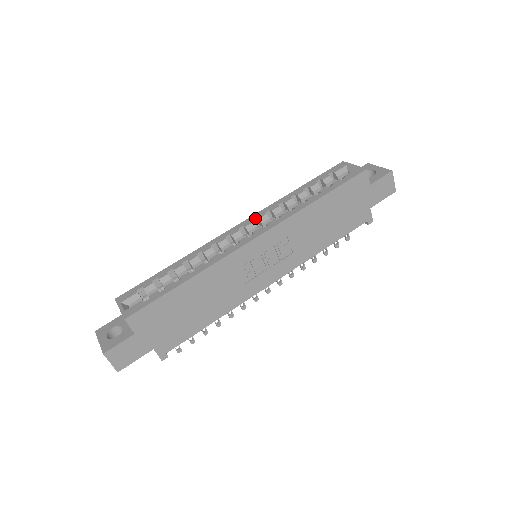
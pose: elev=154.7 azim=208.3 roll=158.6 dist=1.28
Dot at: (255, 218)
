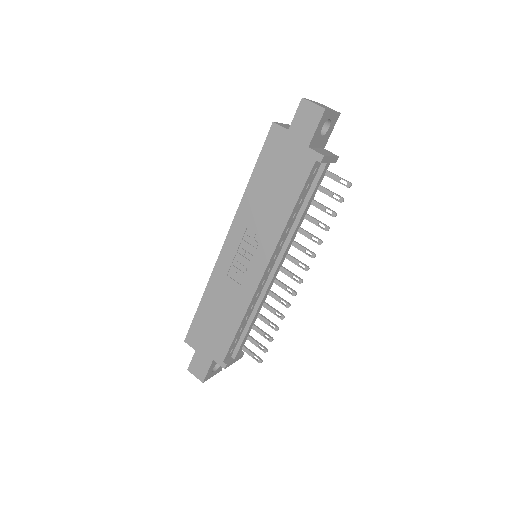
Dot at: occluded
